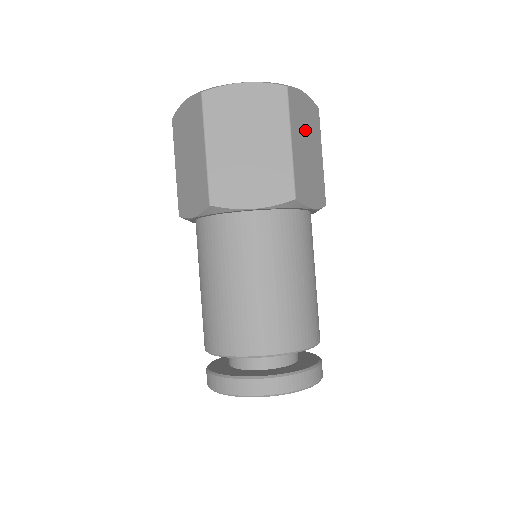
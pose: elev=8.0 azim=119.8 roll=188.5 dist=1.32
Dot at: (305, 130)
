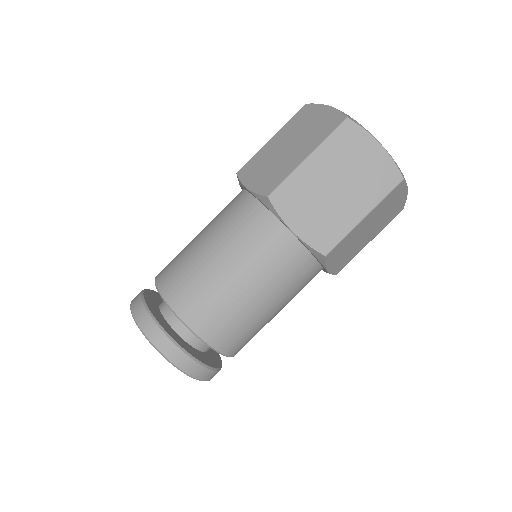
Dot at: (348, 170)
